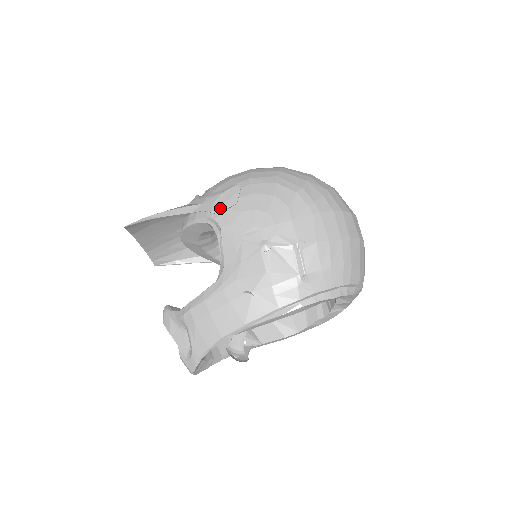
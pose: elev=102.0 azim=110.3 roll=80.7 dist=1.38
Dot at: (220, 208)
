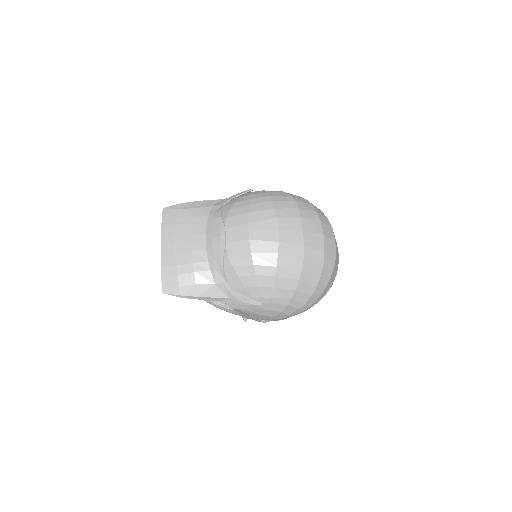
Dot at: (242, 310)
